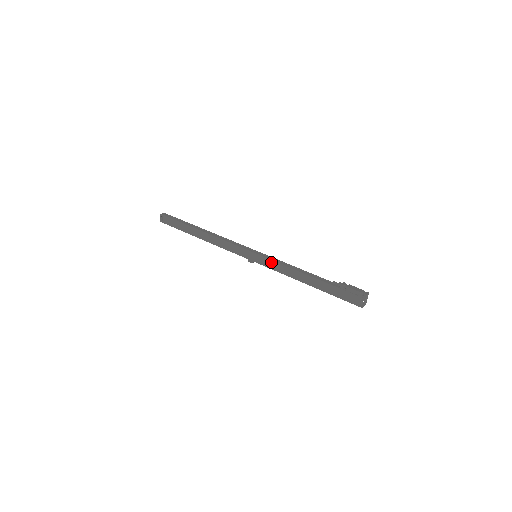
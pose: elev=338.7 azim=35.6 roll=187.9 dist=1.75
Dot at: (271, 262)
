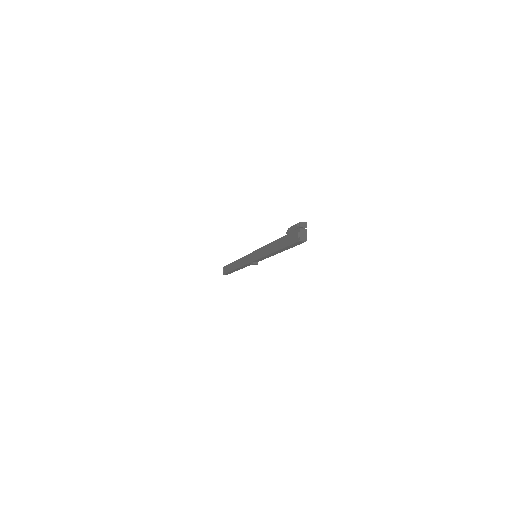
Dot at: (259, 251)
